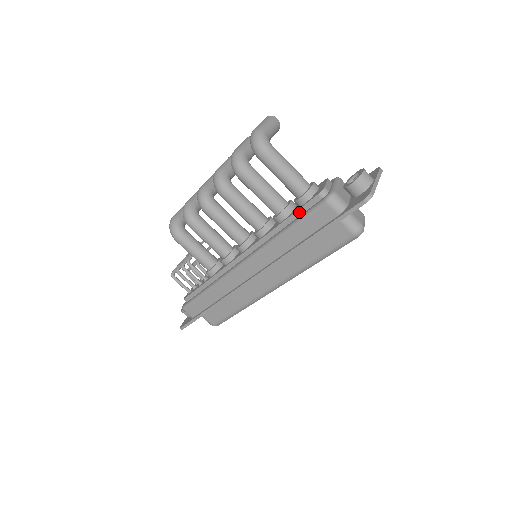
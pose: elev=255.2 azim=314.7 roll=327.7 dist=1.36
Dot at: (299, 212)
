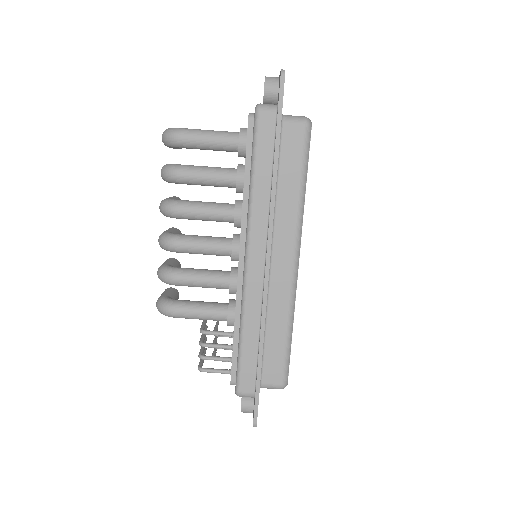
Dot at: (248, 152)
